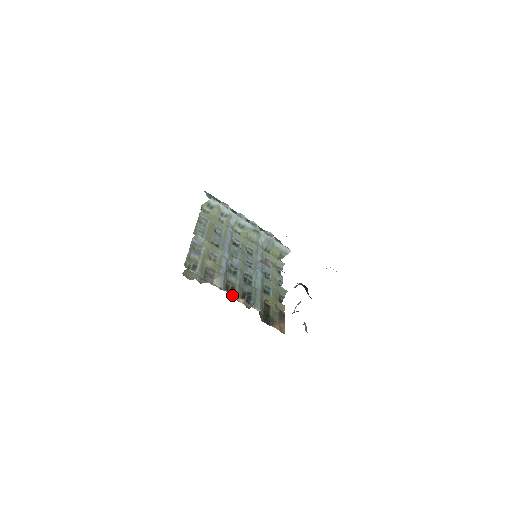
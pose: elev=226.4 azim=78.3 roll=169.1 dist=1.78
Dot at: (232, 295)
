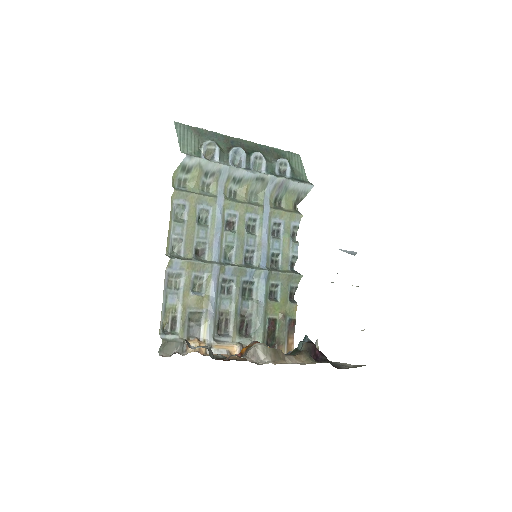
Dot at: (225, 340)
